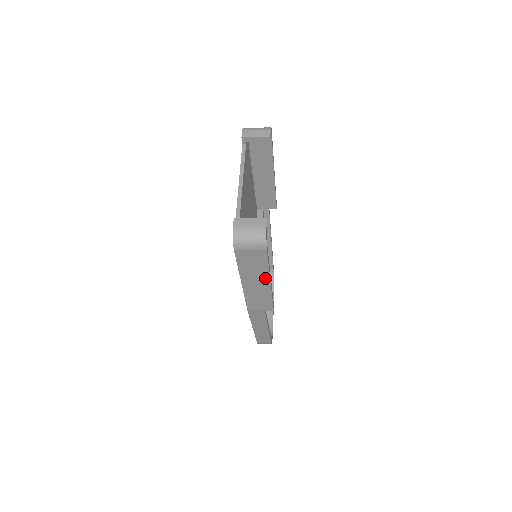
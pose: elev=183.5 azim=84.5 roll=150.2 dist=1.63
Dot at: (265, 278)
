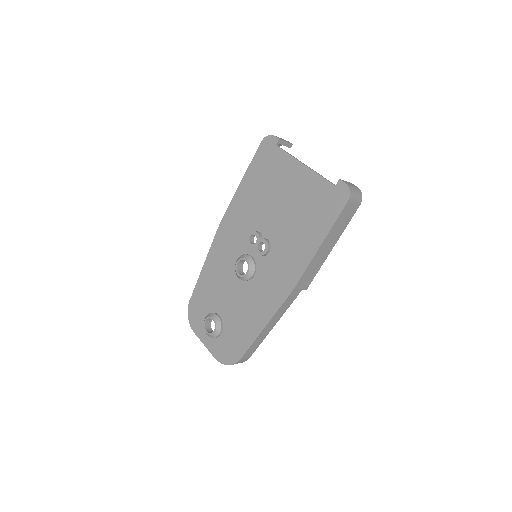
Dot at: (335, 241)
